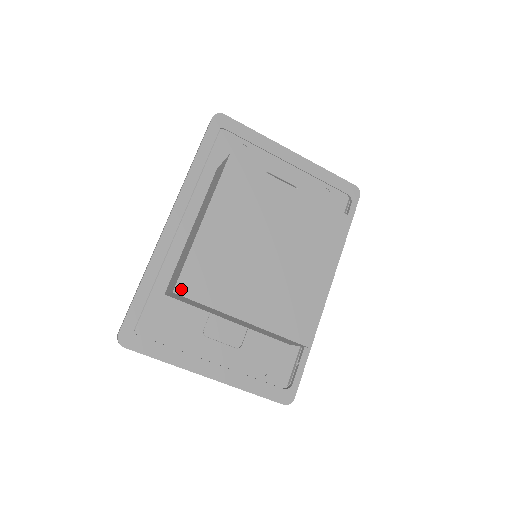
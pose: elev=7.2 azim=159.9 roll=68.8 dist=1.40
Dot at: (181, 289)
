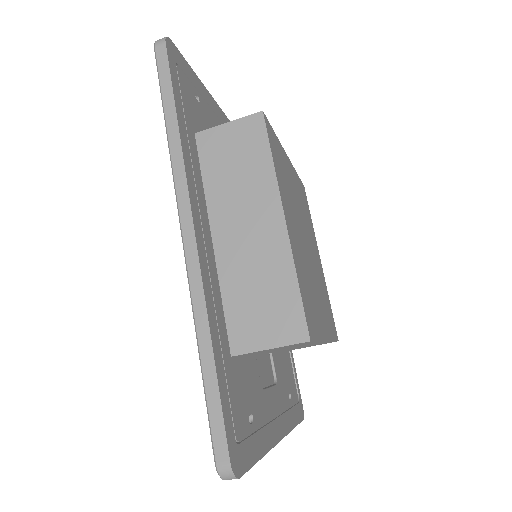
Dot at: (310, 331)
